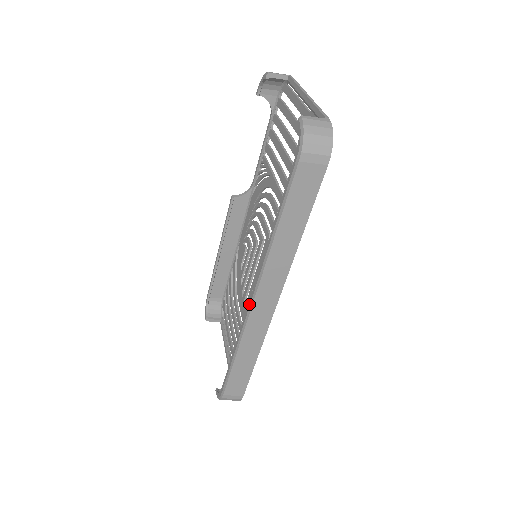
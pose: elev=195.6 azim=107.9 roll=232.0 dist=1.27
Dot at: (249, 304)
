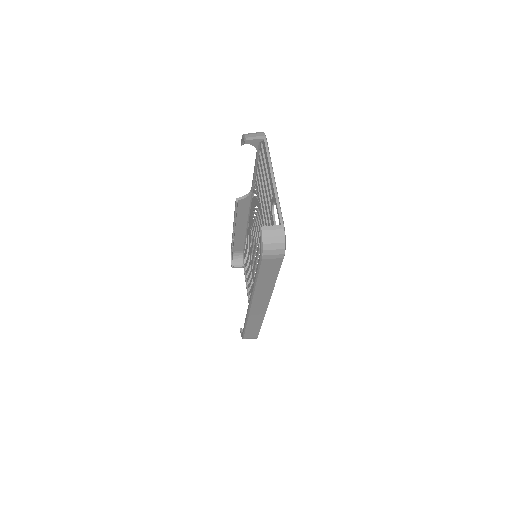
Dot at: (248, 307)
